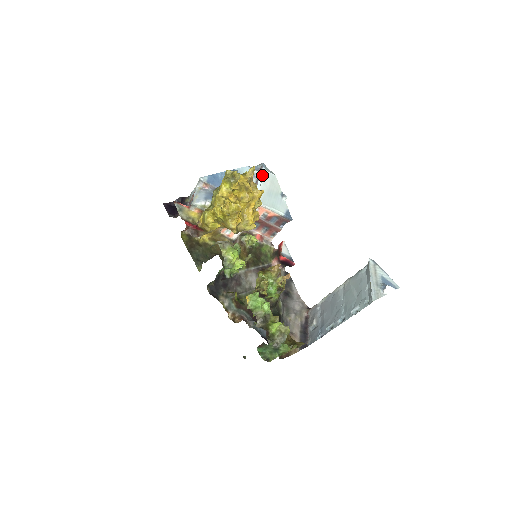
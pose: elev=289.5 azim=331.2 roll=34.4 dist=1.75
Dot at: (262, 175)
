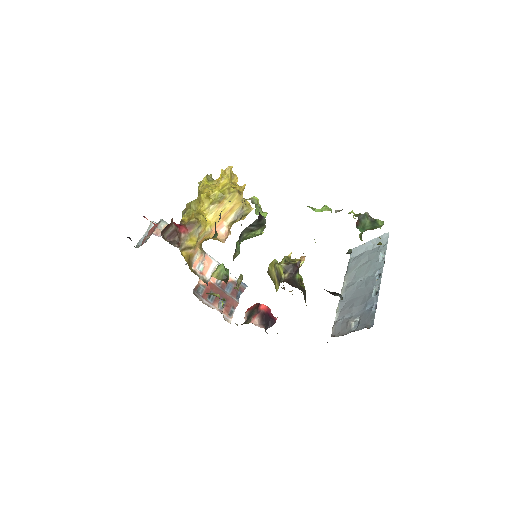
Dot at: occluded
